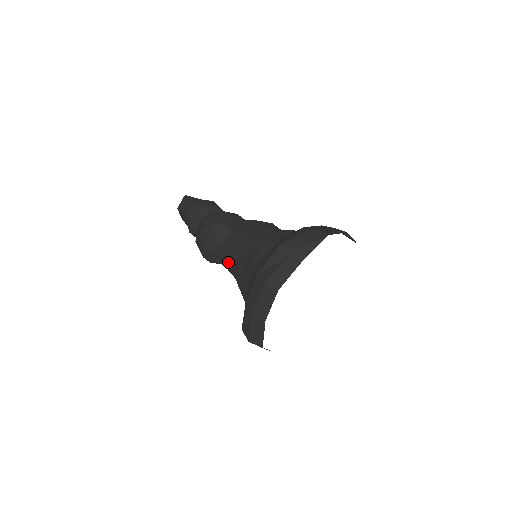
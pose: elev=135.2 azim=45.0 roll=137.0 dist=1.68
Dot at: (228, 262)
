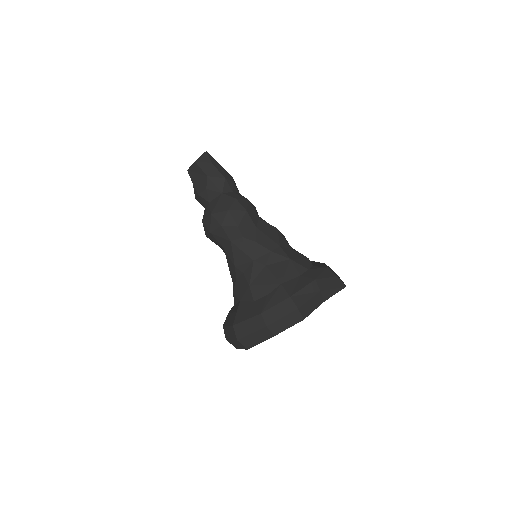
Dot at: (240, 255)
